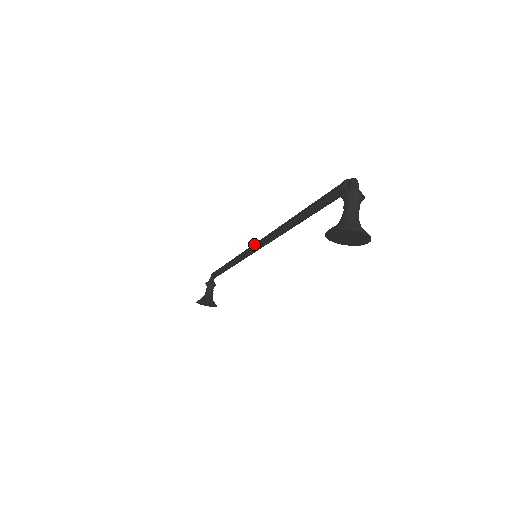
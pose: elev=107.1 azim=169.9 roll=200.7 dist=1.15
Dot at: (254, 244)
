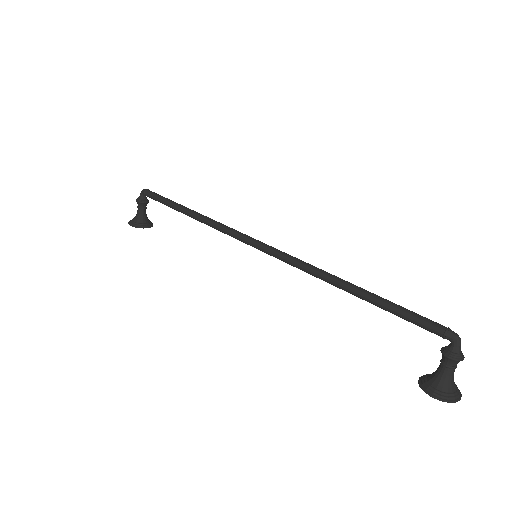
Dot at: (254, 244)
